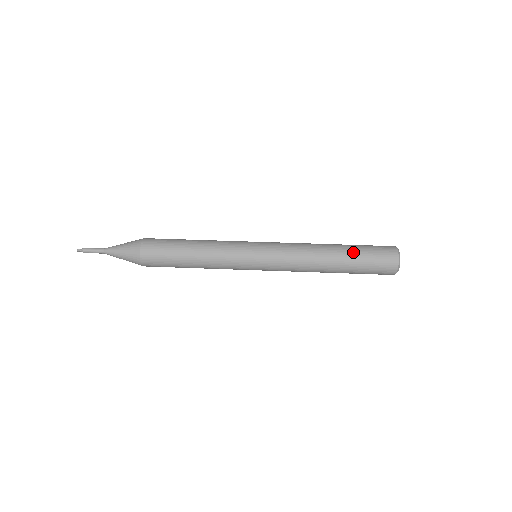
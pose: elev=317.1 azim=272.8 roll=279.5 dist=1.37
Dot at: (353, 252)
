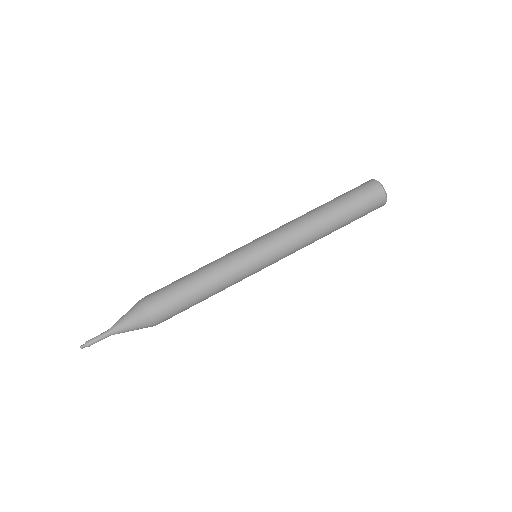
Dot at: (341, 203)
